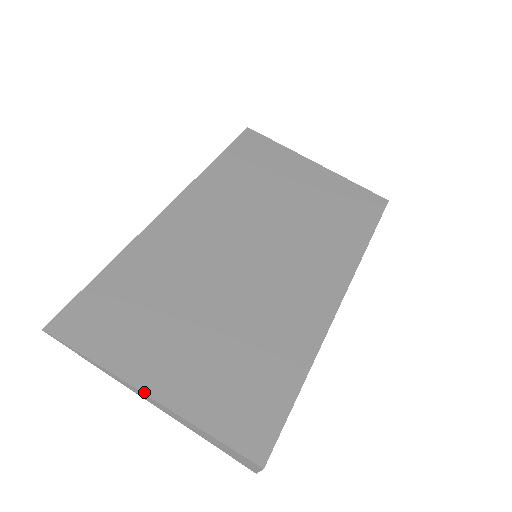
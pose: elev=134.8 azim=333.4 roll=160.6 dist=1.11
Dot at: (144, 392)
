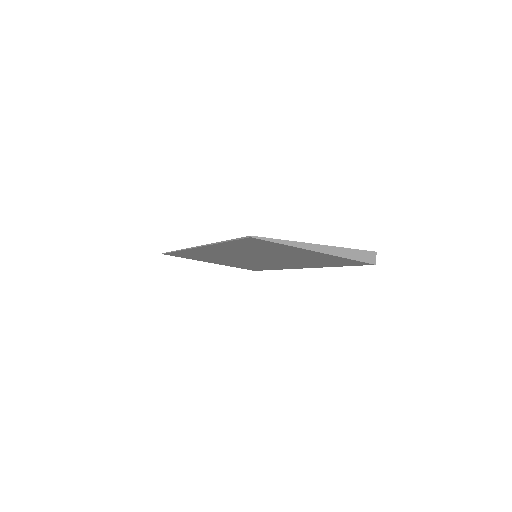
Dot at: (315, 244)
